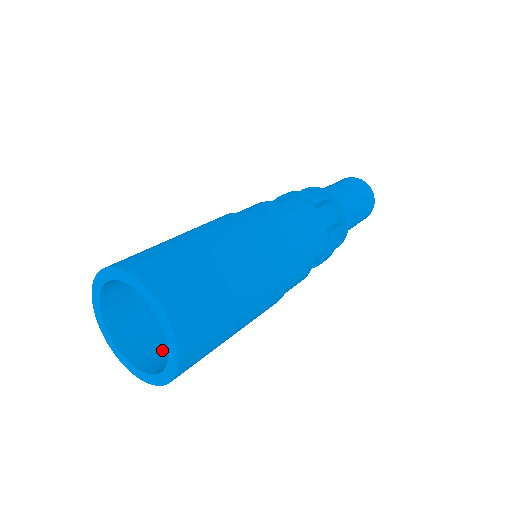
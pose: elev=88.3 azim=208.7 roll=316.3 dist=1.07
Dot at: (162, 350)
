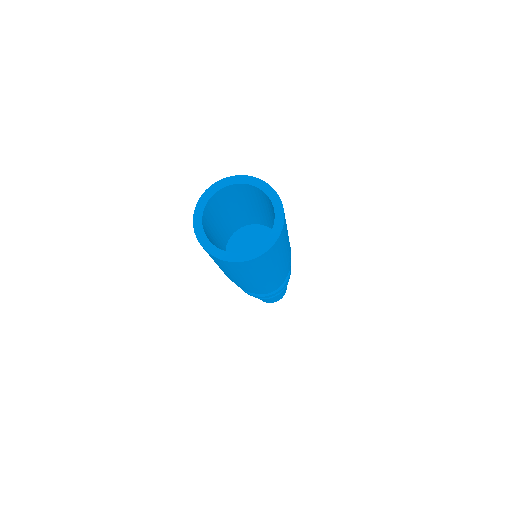
Dot at: occluded
